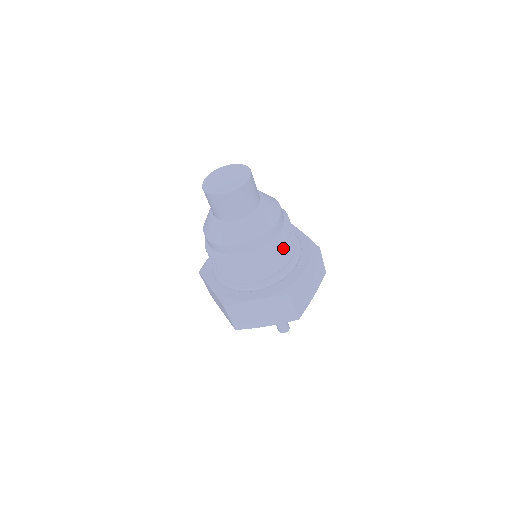
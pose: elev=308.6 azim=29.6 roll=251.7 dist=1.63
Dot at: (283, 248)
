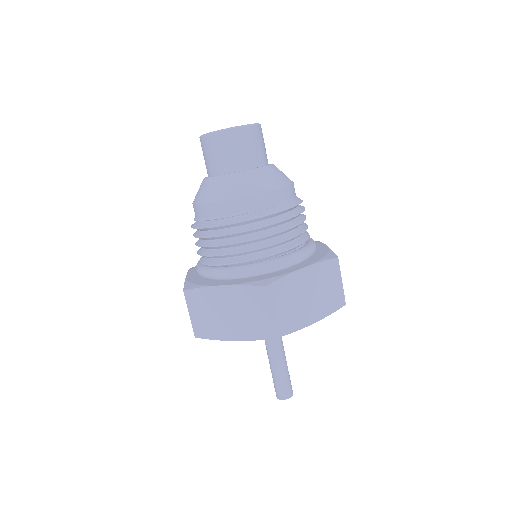
Dot at: (277, 229)
